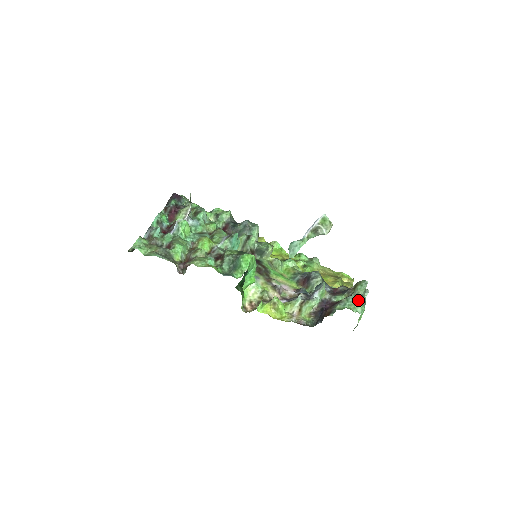
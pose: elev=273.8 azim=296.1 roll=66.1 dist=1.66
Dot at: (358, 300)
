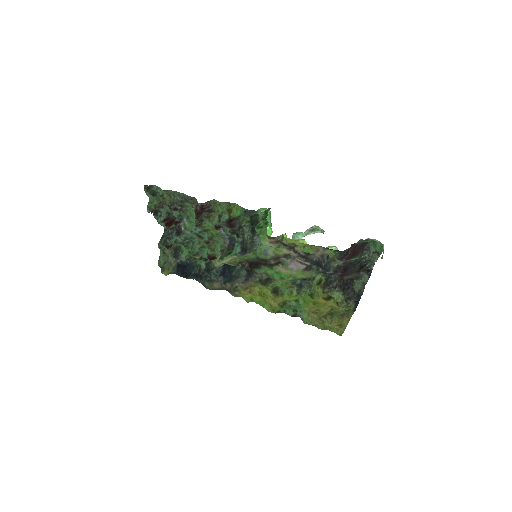
Dot at: (375, 240)
